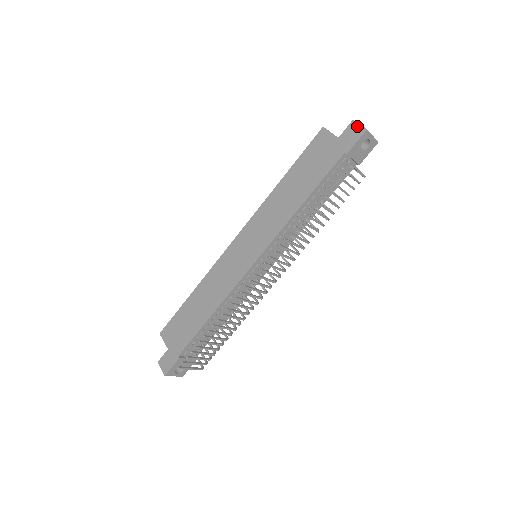
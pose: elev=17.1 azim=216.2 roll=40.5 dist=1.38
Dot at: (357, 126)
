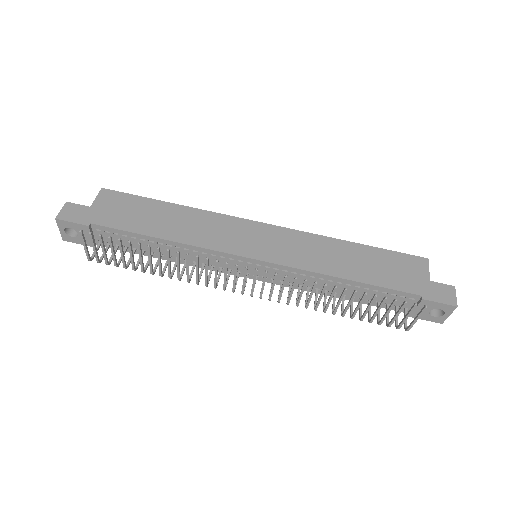
Dot at: (453, 294)
